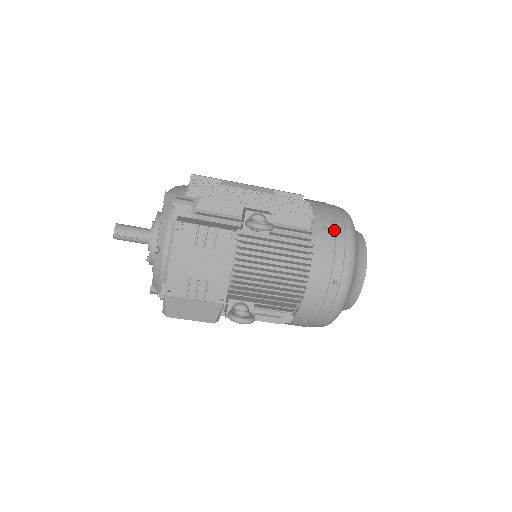
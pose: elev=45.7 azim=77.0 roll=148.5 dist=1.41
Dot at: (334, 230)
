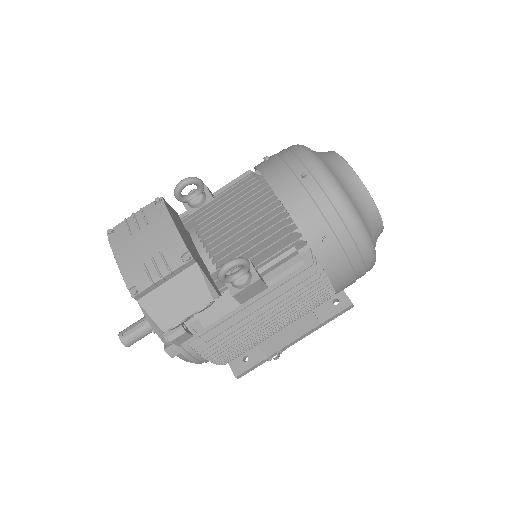
Dot at: (274, 155)
